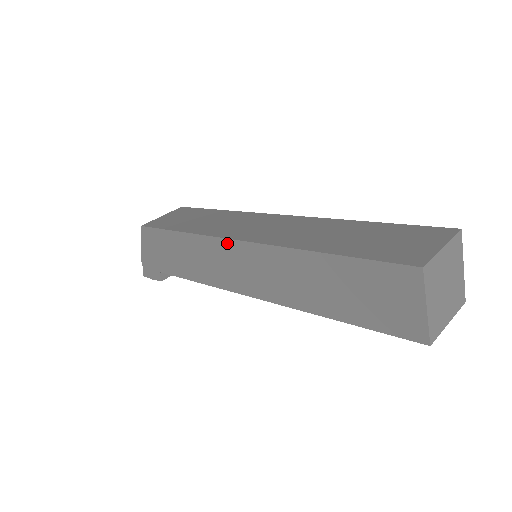
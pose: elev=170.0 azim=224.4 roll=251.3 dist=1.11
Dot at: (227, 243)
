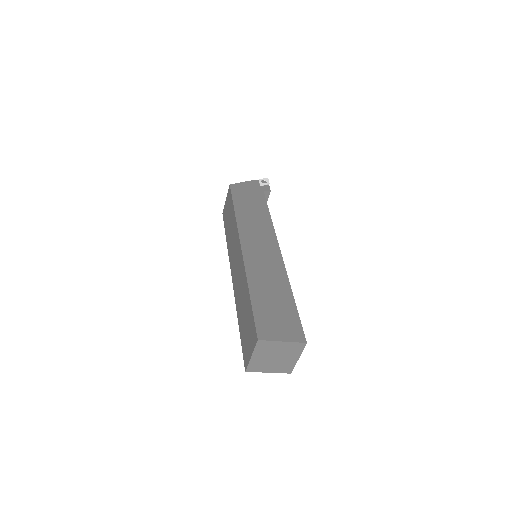
Dot at: occluded
